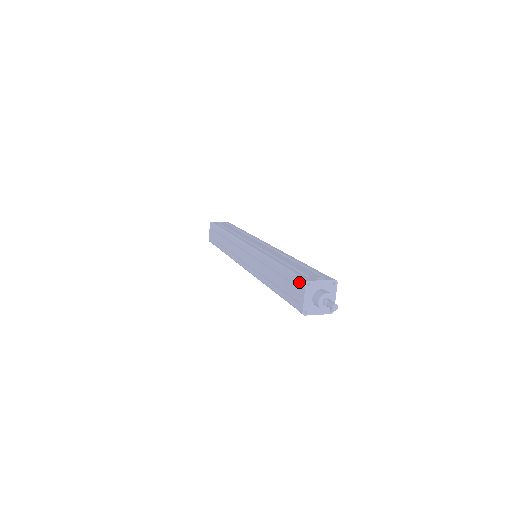
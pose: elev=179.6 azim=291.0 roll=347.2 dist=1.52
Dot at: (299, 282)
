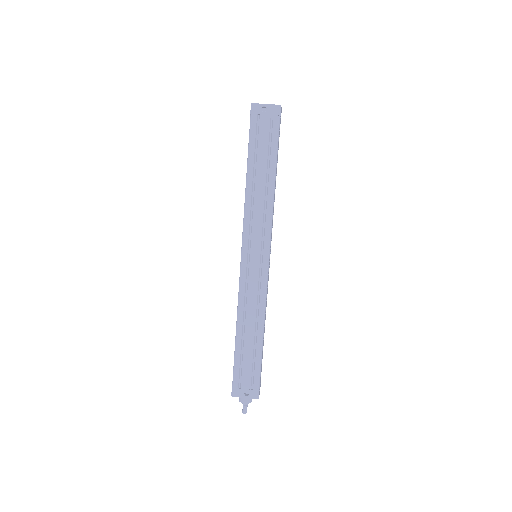
Dot at: (232, 385)
